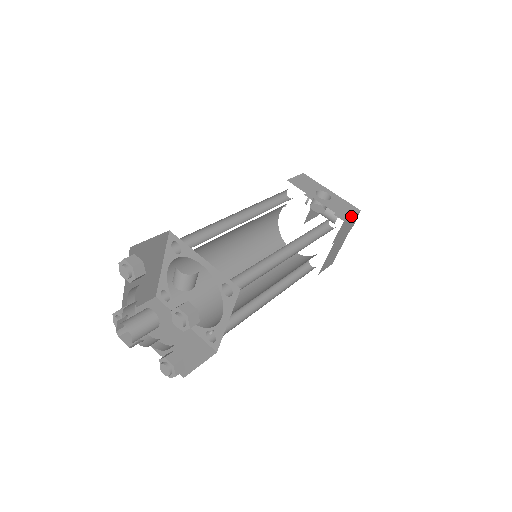
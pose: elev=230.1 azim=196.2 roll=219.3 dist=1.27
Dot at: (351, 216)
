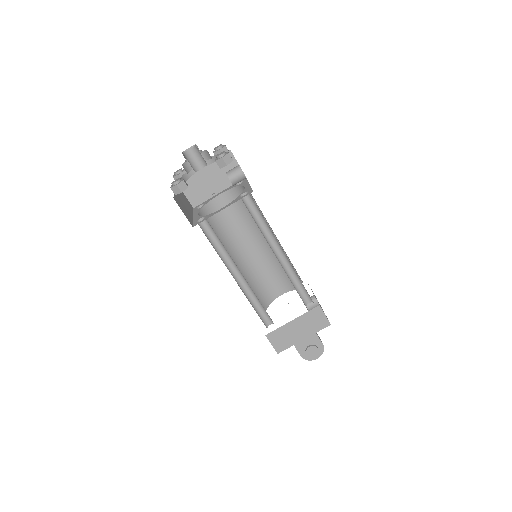
Dot at: occluded
